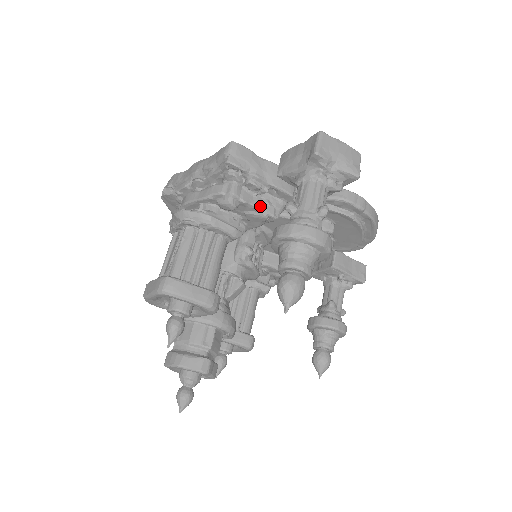
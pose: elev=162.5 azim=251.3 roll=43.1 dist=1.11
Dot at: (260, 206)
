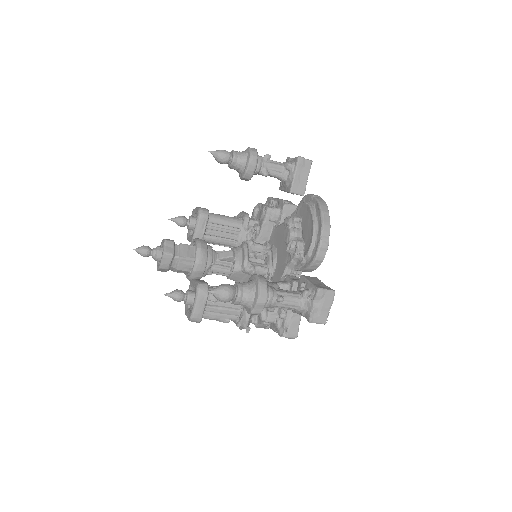
Dot at: occluded
